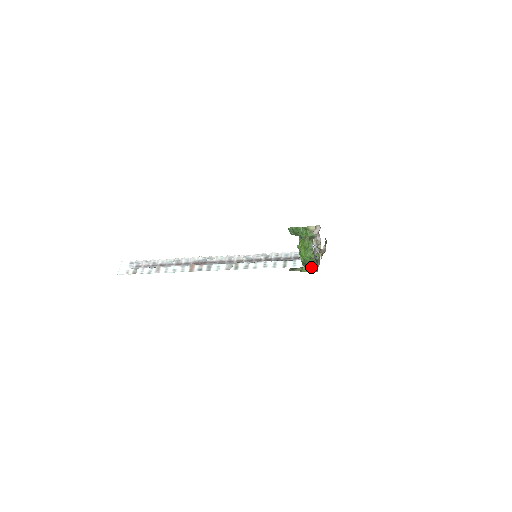
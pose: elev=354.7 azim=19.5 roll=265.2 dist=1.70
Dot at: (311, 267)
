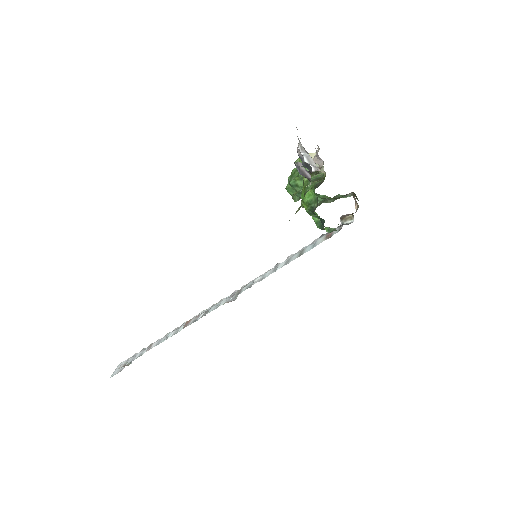
Dot at: occluded
